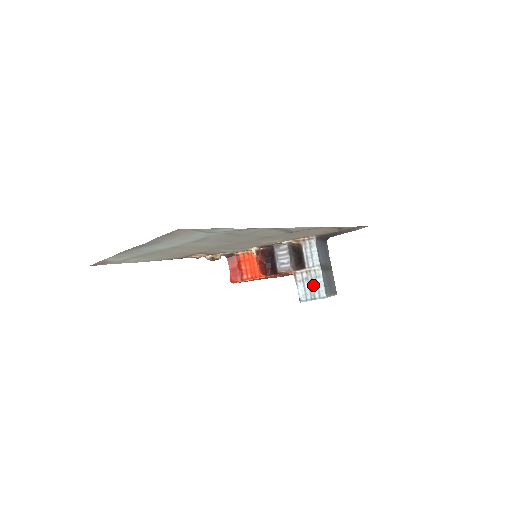
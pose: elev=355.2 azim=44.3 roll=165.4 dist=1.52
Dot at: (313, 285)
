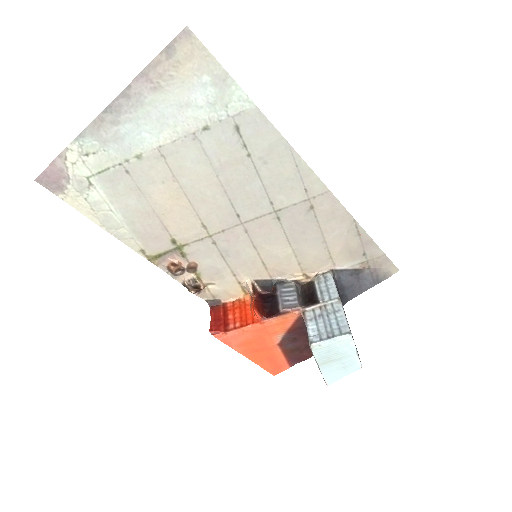
Dot at: (330, 321)
